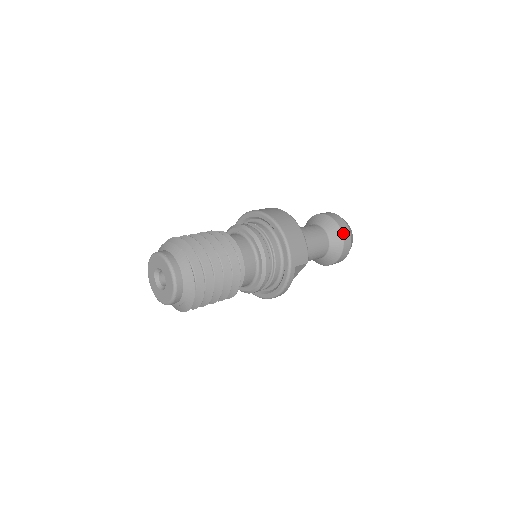
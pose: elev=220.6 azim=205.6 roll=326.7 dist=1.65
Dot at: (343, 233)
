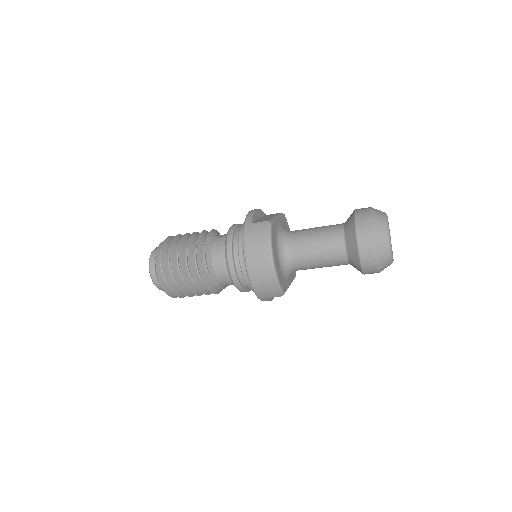
Dot at: (362, 261)
